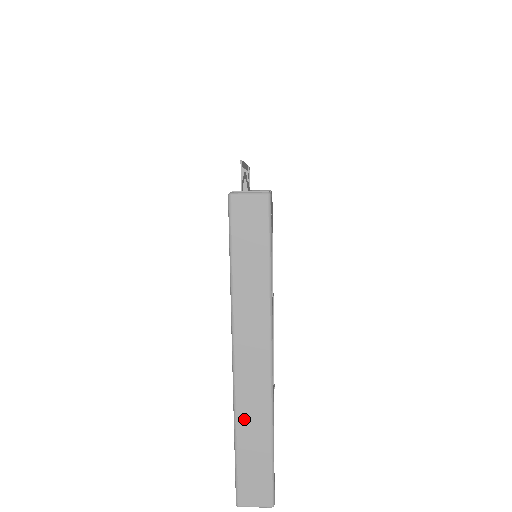
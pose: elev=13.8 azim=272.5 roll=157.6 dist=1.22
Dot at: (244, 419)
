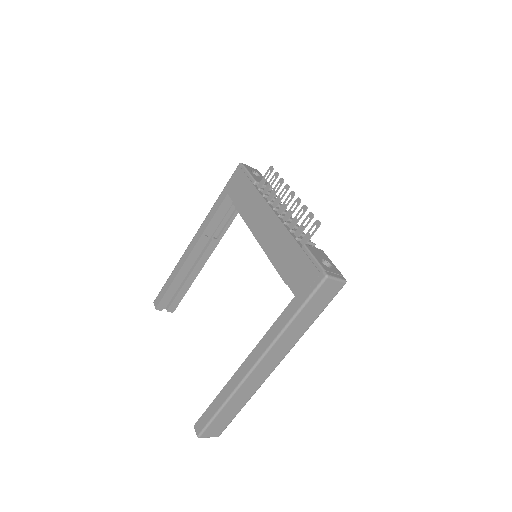
Dot at: (237, 396)
